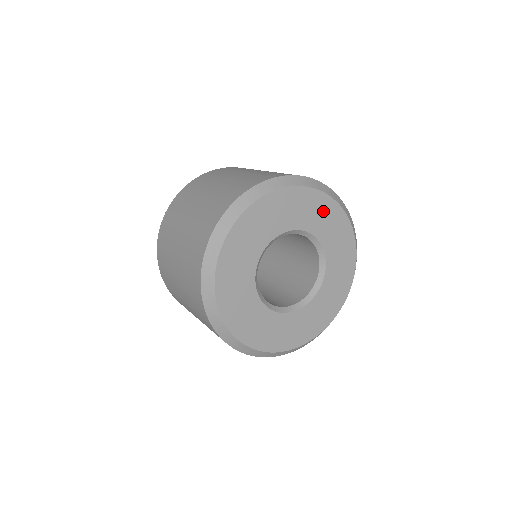
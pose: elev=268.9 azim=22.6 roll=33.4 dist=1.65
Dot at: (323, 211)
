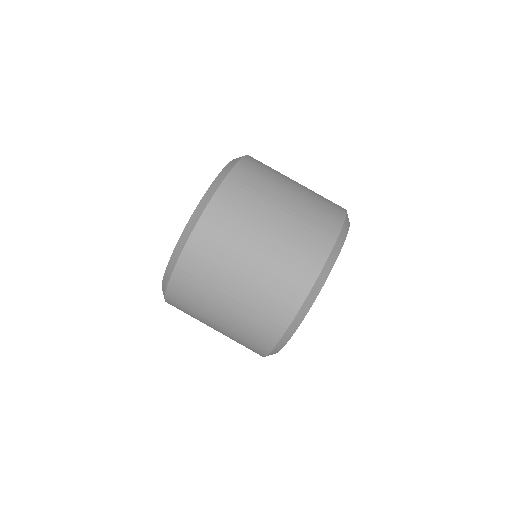
Dot at: occluded
